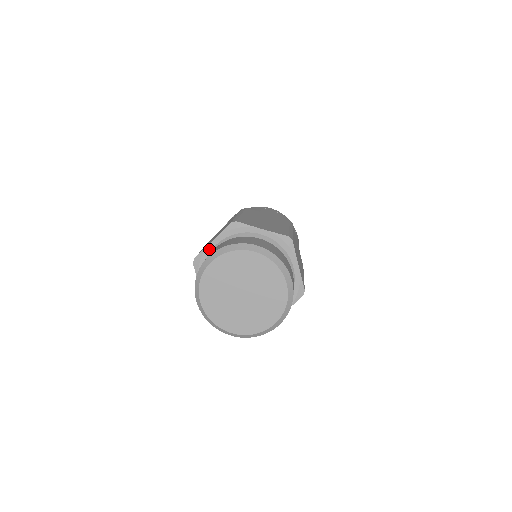
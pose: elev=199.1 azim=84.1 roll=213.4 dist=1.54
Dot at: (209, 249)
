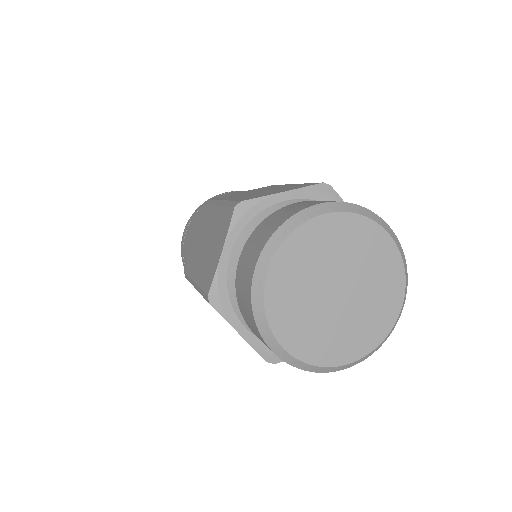
Dot at: (273, 200)
